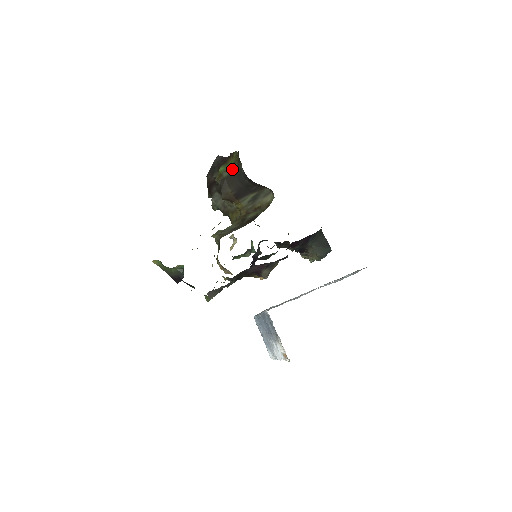
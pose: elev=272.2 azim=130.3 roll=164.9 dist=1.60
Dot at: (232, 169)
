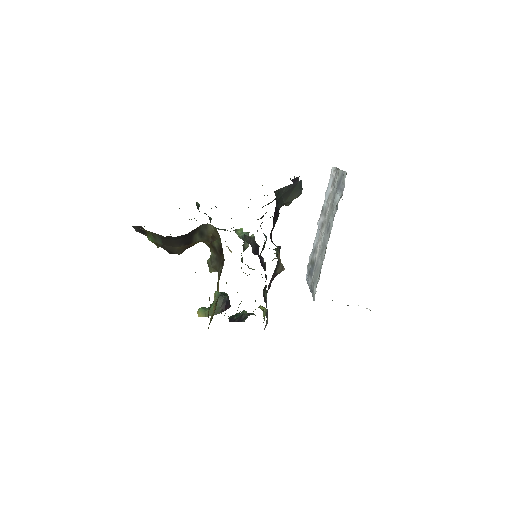
Dot at: (158, 238)
